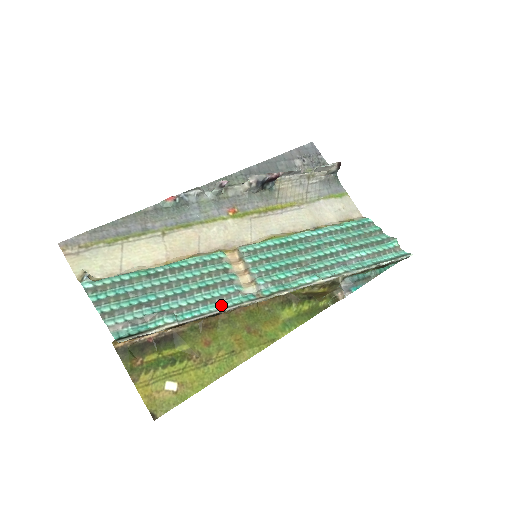
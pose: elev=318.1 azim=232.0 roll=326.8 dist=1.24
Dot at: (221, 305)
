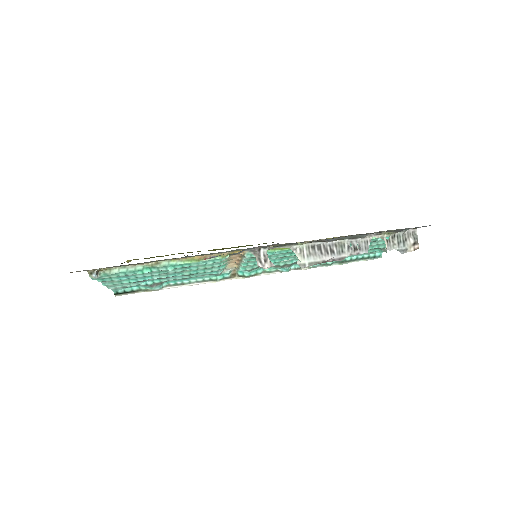
Dot at: (200, 278)
